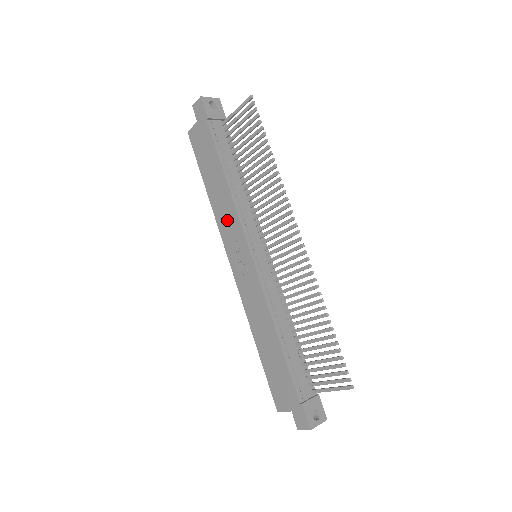
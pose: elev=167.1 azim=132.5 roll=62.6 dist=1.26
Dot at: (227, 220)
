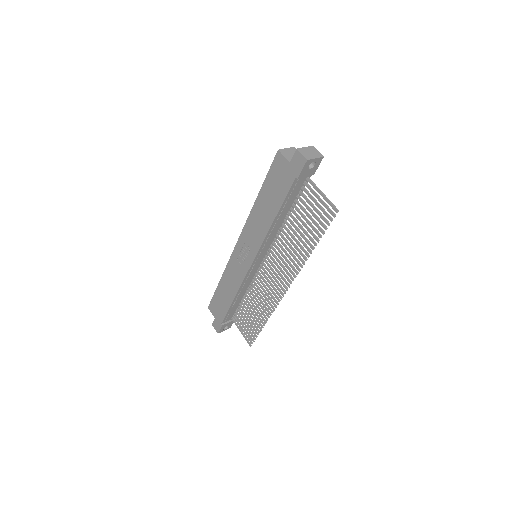
Dot at: (254, 231)
